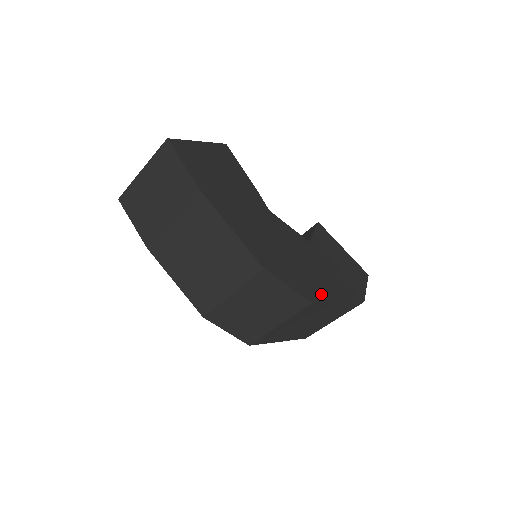
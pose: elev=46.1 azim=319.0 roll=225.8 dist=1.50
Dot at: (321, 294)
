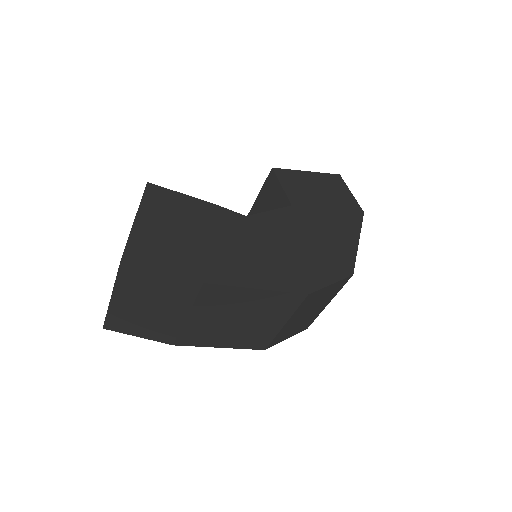
Dot at: (347, 254)
